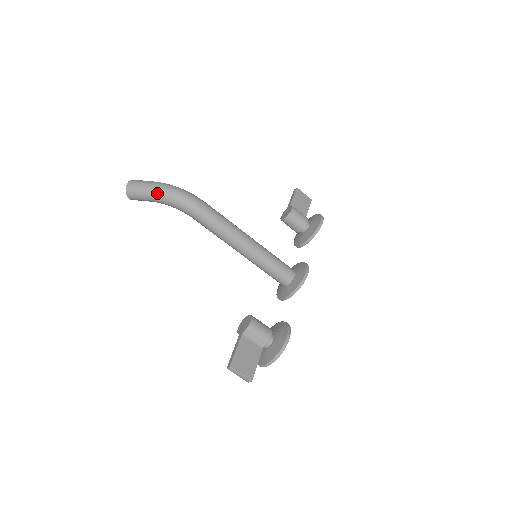
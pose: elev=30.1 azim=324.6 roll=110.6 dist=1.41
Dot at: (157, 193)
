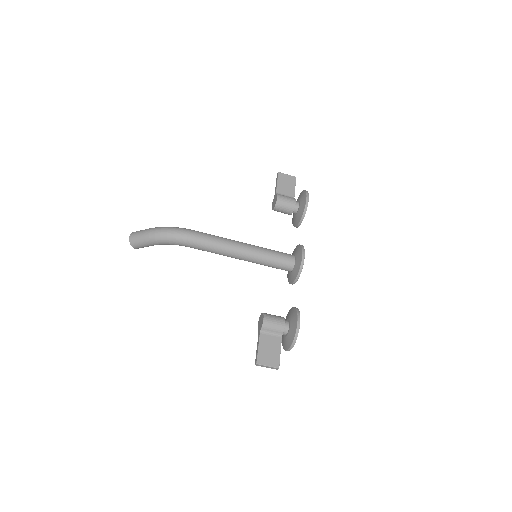
Dot at: (153, 239)
